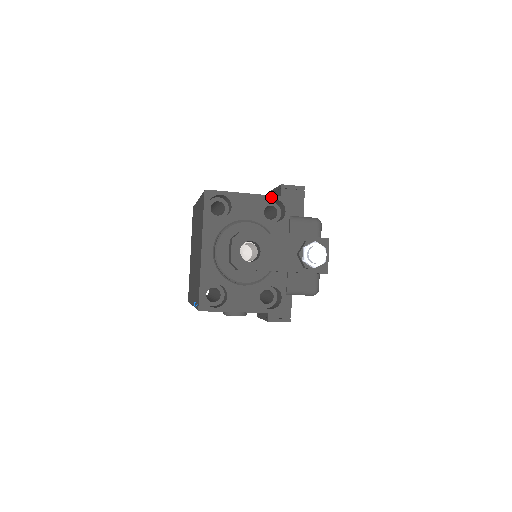
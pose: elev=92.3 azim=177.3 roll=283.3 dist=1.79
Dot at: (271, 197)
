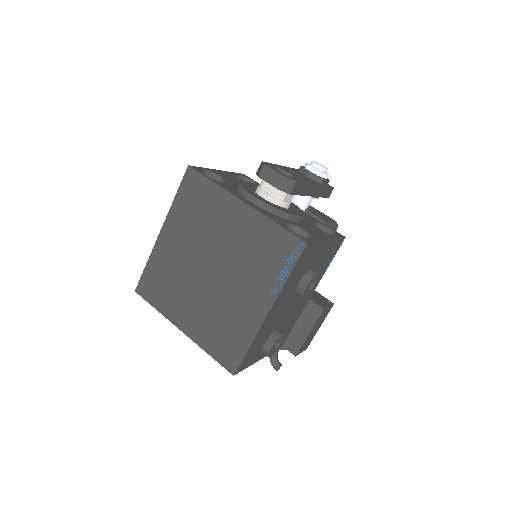
Dot at: (234, 173)
